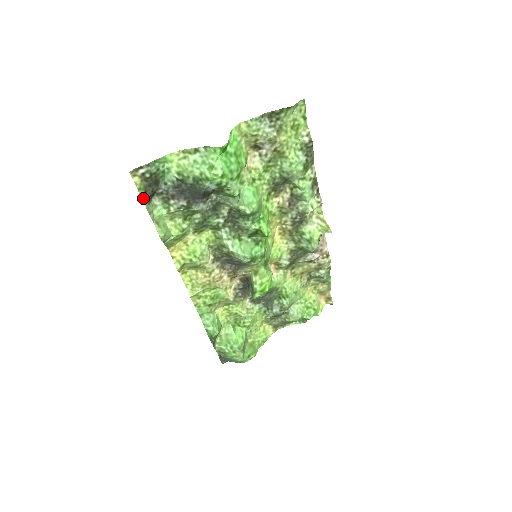
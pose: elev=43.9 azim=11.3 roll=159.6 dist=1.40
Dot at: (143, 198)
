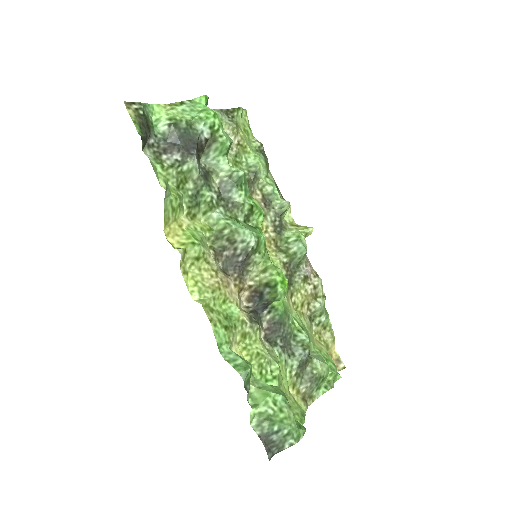
Dot at: (139, 134)
